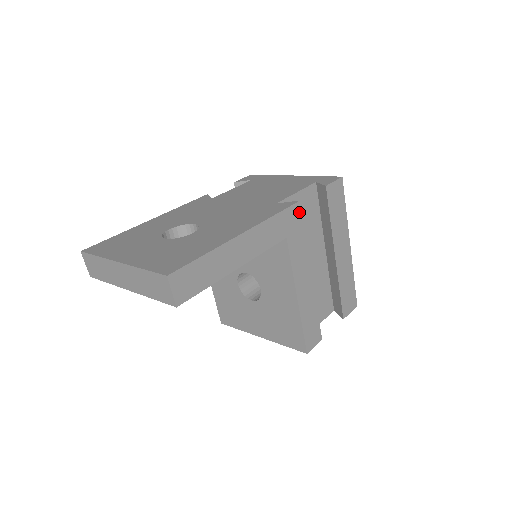
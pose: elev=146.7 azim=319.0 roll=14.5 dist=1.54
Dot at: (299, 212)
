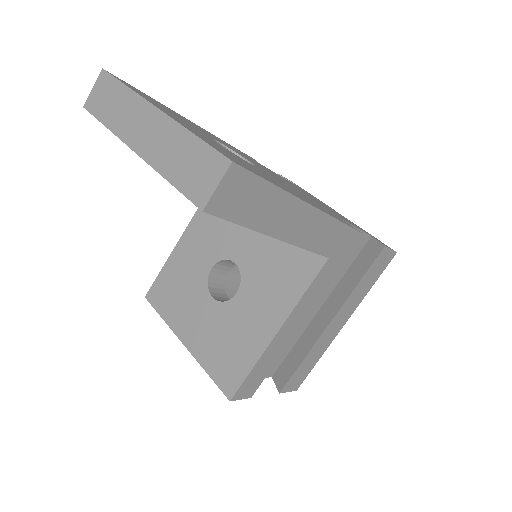
Dot at: (355, 245)
